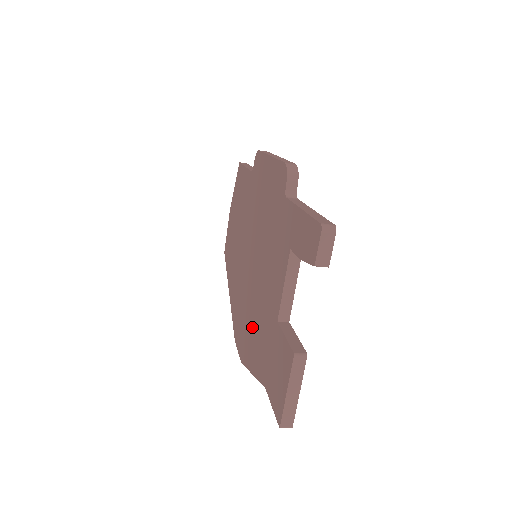
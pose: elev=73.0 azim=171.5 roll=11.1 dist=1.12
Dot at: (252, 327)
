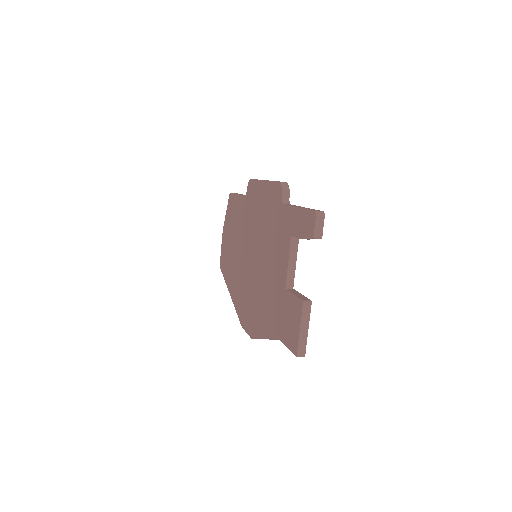
Dot at: (260, 306)
